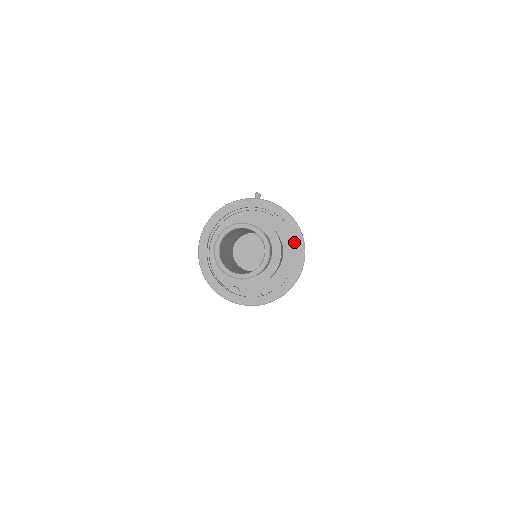
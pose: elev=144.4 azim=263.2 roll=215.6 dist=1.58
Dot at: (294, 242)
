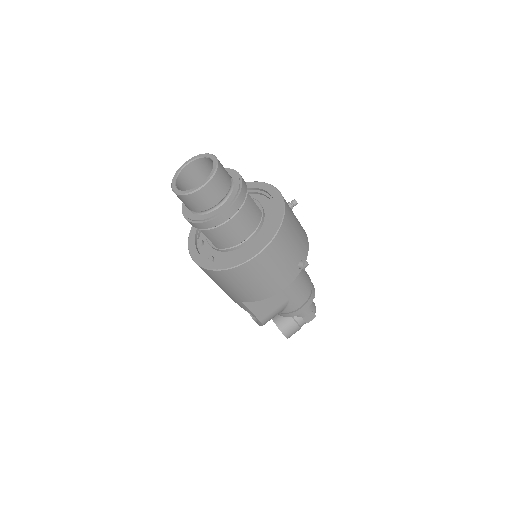
Dot at: (265, 240)
